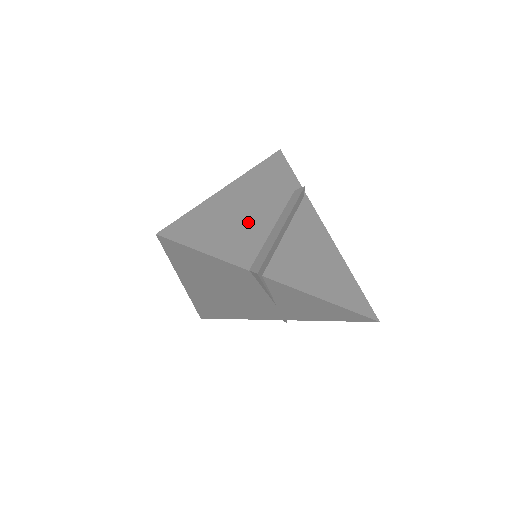
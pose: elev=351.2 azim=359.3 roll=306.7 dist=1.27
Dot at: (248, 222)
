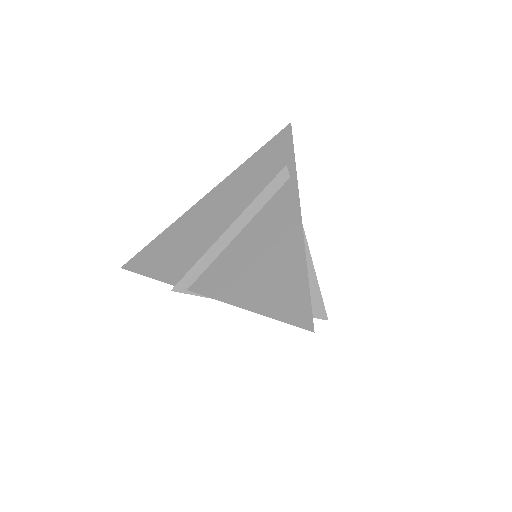
Dot at: (202, 234)
